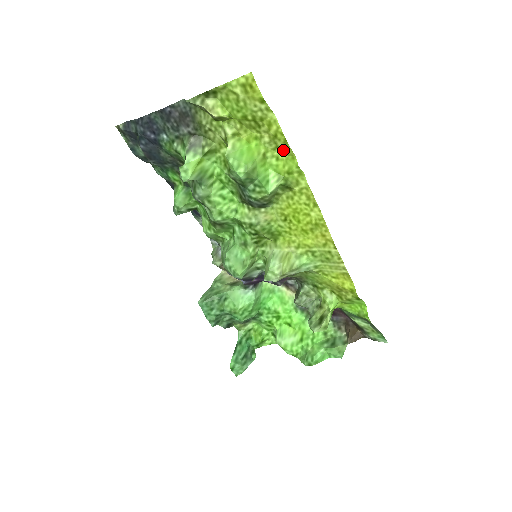
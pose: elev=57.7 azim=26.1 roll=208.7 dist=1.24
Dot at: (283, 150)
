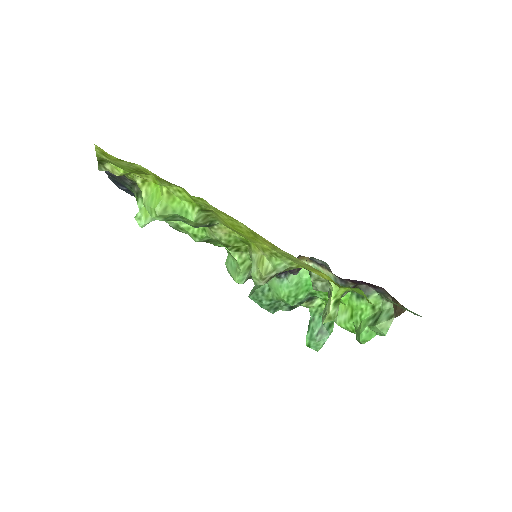
Dot at: (174, 185)
